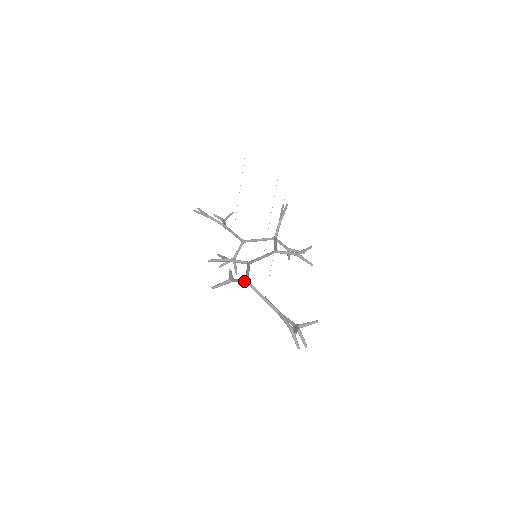
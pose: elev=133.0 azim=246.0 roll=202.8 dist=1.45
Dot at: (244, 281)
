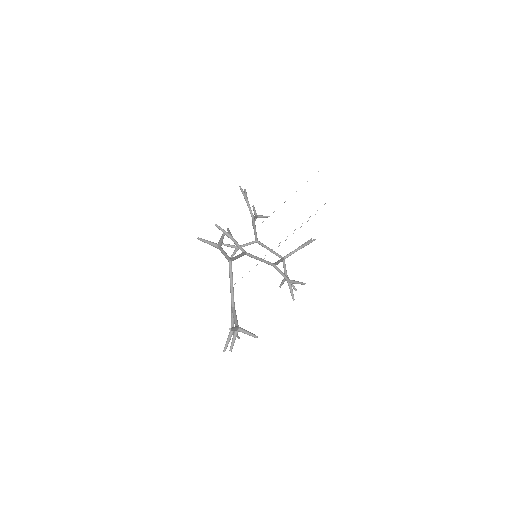
Dot at: (228, 258)
